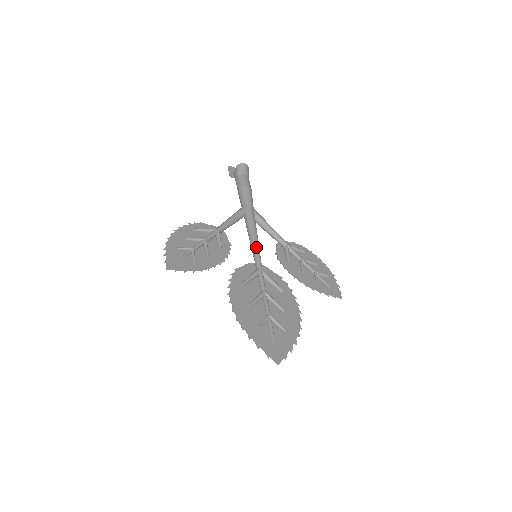
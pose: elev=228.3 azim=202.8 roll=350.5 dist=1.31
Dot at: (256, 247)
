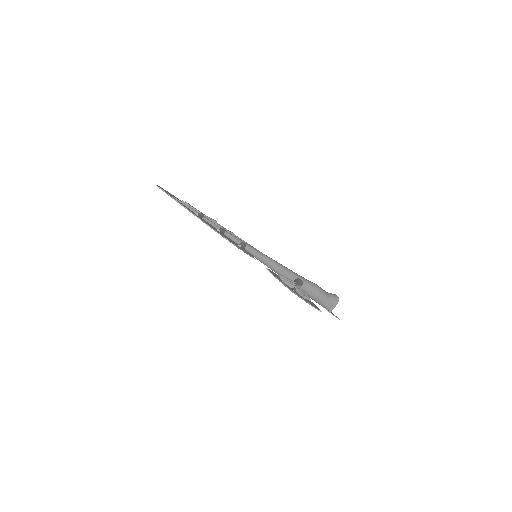
Dot at: occluded
